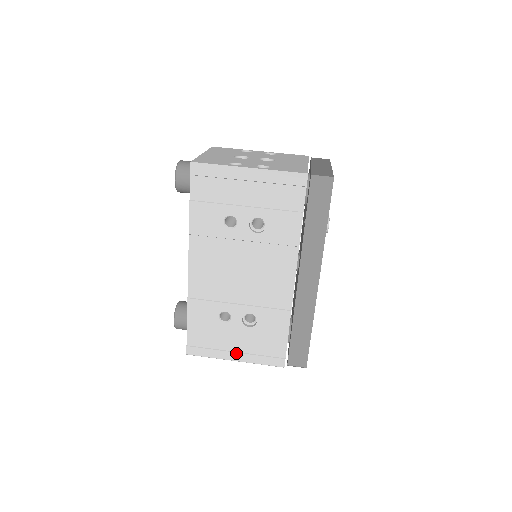
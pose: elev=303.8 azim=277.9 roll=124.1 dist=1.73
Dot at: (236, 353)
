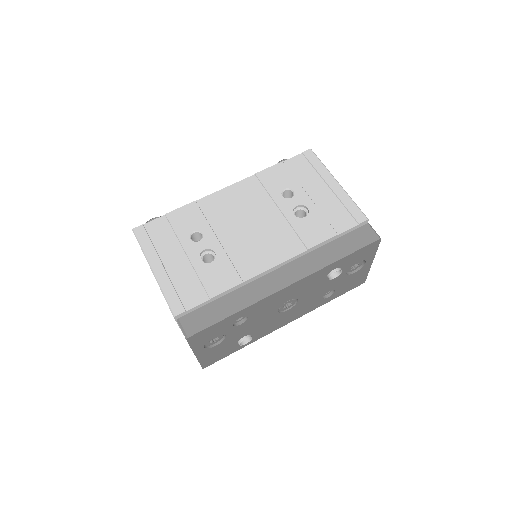
Dot at: (163, 266)
